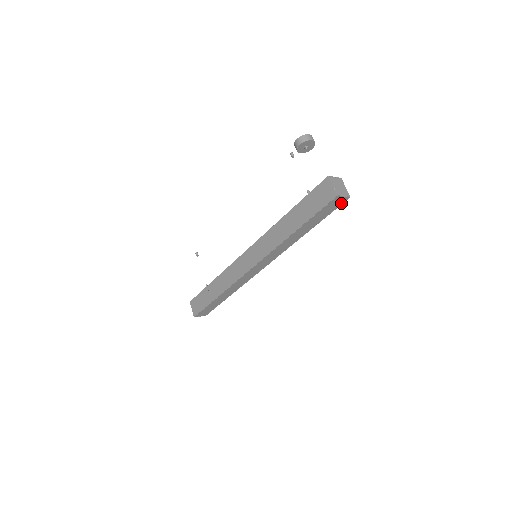
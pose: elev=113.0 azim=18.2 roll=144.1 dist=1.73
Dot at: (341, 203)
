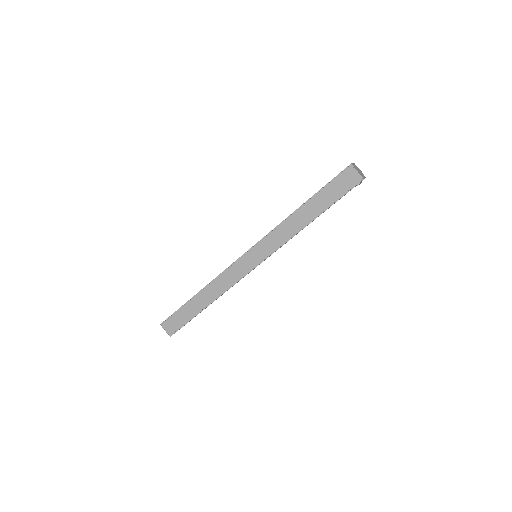
Dot at: (353, 185)
